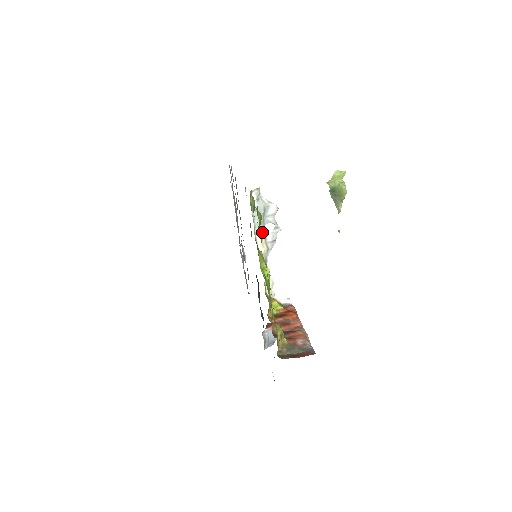
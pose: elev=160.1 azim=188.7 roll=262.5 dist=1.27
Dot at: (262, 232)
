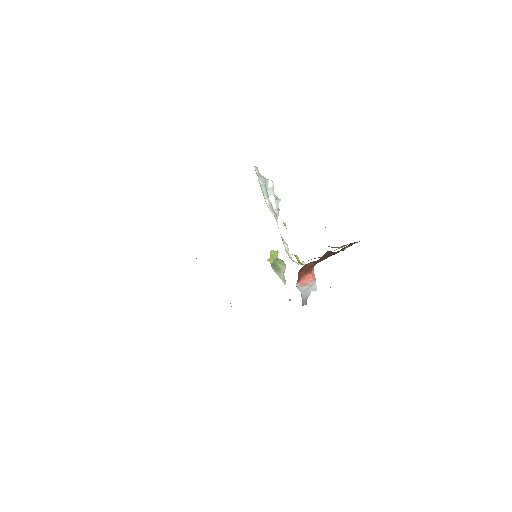
Dot at: (268, 200)
